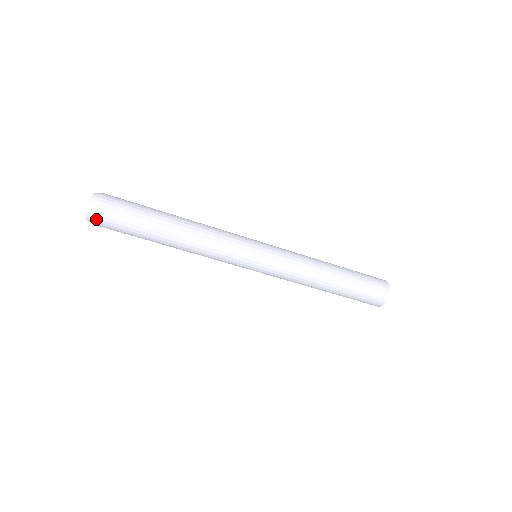
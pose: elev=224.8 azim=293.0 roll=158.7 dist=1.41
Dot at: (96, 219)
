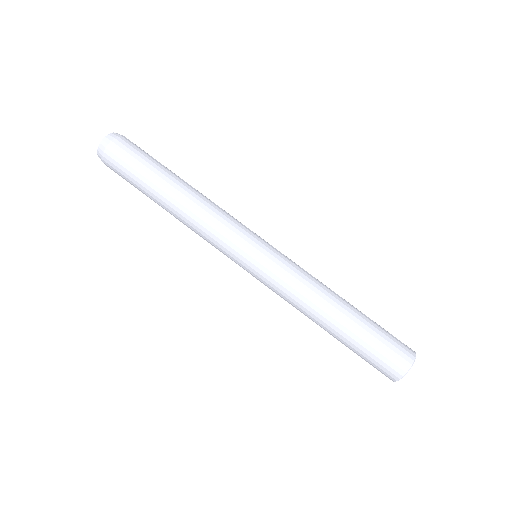
Dot at: (106, 150)
